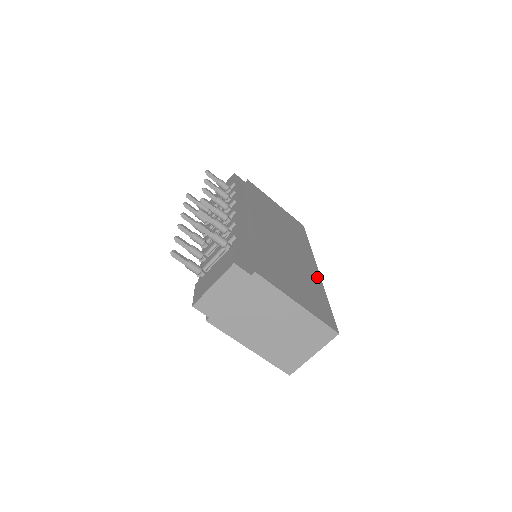
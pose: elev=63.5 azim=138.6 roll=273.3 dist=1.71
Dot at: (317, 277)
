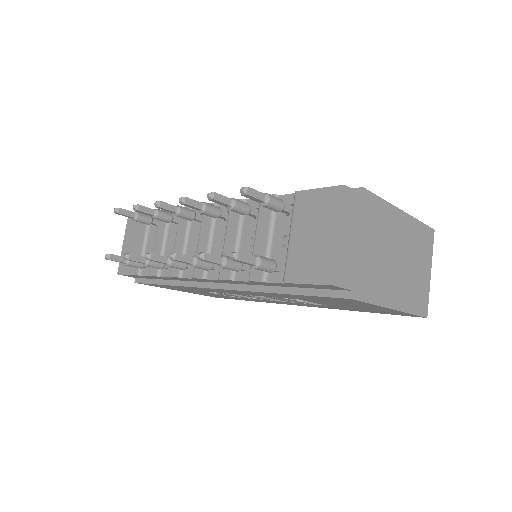
Dot at: occluded
